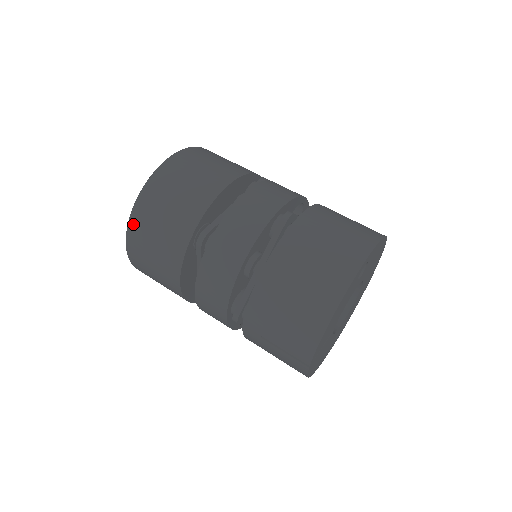
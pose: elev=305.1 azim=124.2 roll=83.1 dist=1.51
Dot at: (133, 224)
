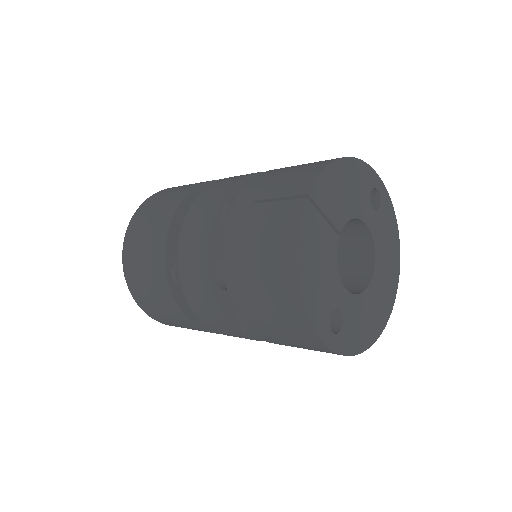
Dot at: (160, 192)
